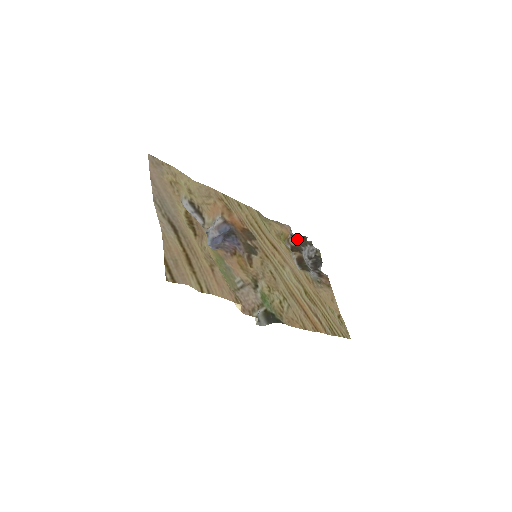
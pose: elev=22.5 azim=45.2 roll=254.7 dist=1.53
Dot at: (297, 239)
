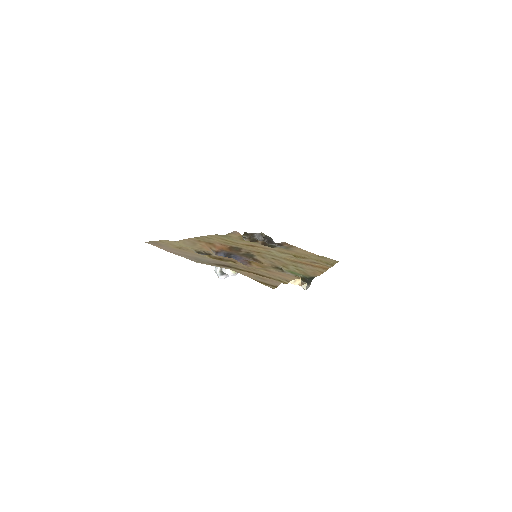
Dot at: occluded
